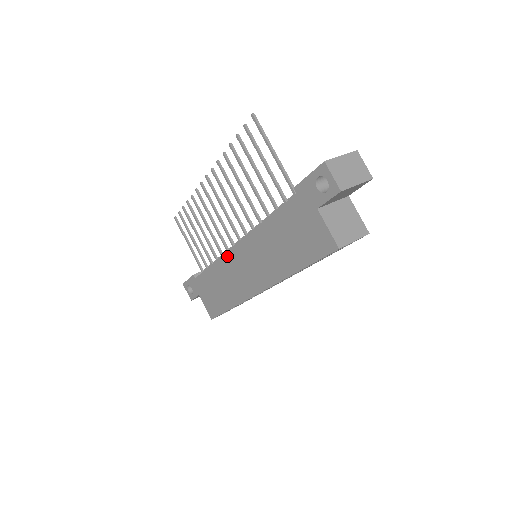
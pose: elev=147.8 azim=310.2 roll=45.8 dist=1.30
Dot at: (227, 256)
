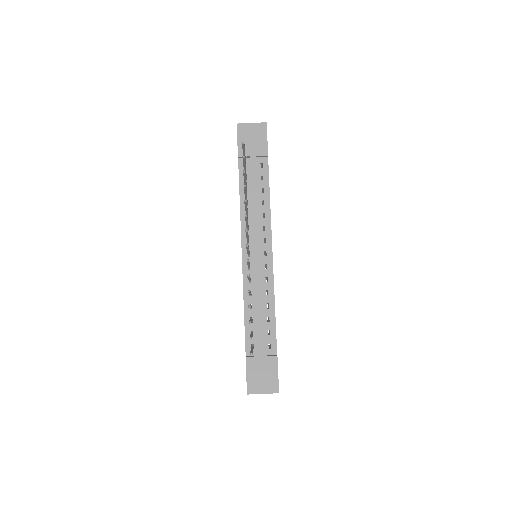
Dot at: (241, 236)
